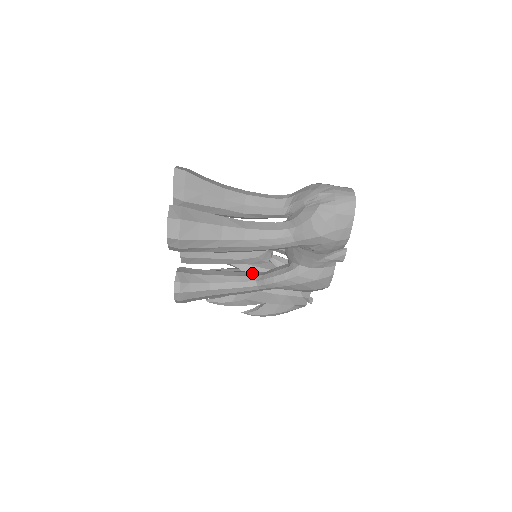
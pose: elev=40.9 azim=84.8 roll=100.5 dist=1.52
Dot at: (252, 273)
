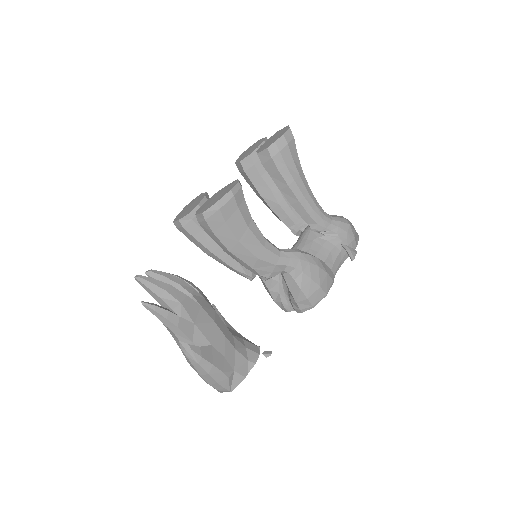
Dot at: occluded
